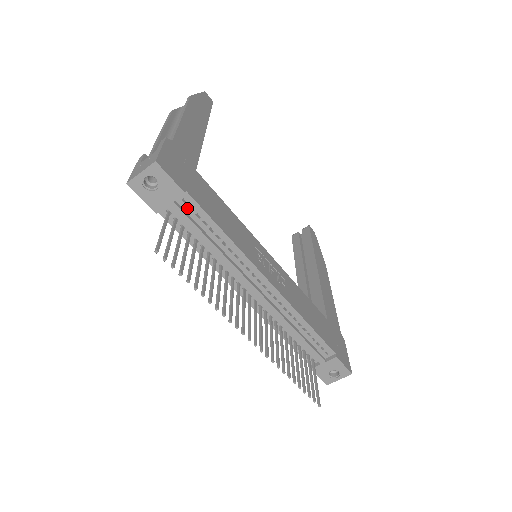
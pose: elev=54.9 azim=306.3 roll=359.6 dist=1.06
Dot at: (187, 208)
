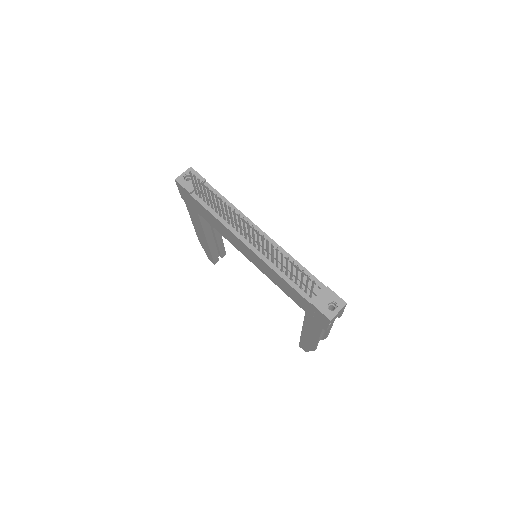
Dot at: occluded
